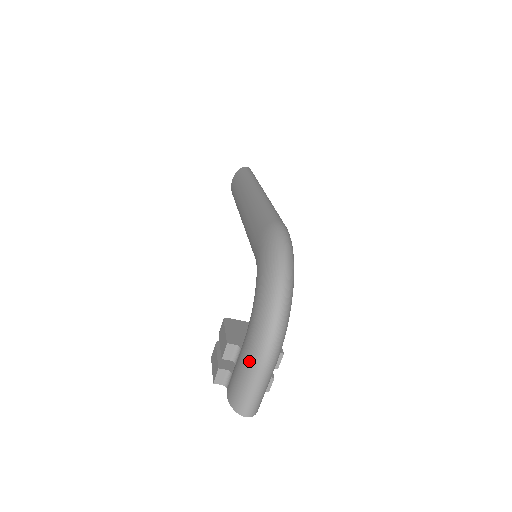
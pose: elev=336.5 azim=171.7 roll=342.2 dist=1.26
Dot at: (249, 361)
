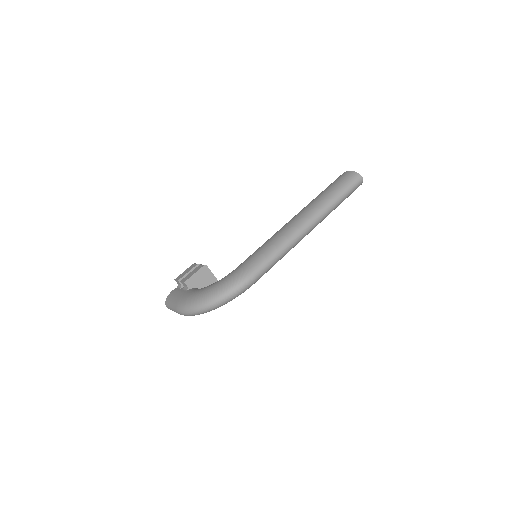
Dot at: (177, 303)
